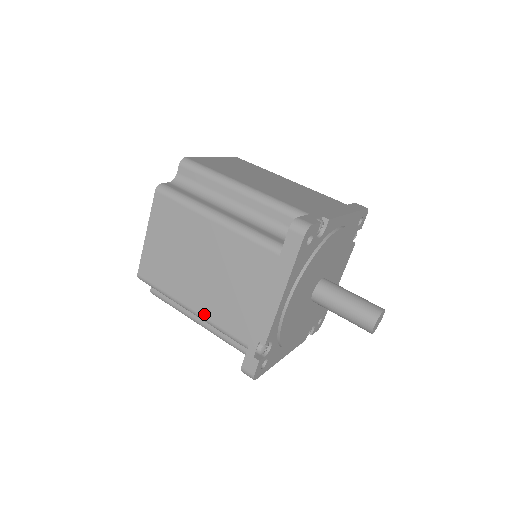
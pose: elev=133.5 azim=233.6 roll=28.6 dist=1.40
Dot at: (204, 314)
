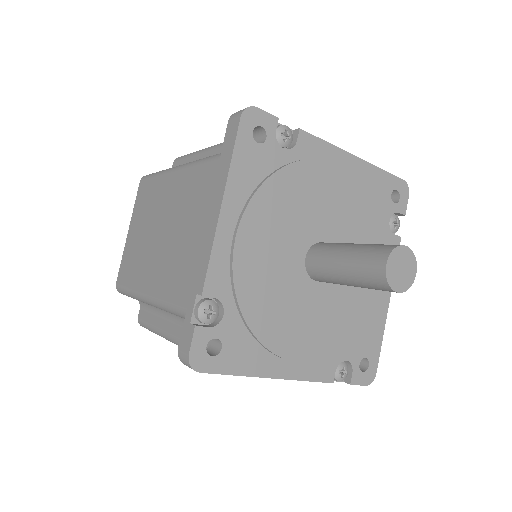
Dot at: (155, 293)
